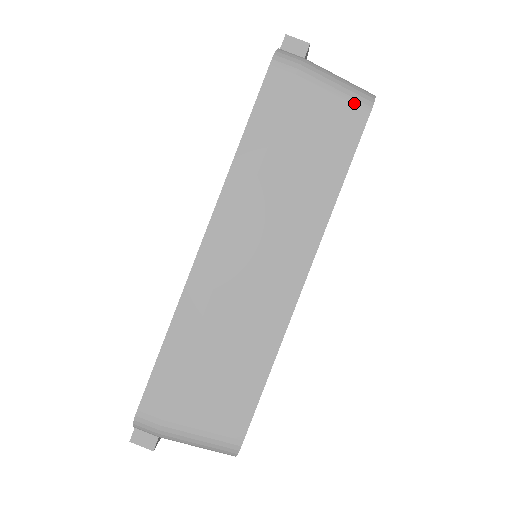
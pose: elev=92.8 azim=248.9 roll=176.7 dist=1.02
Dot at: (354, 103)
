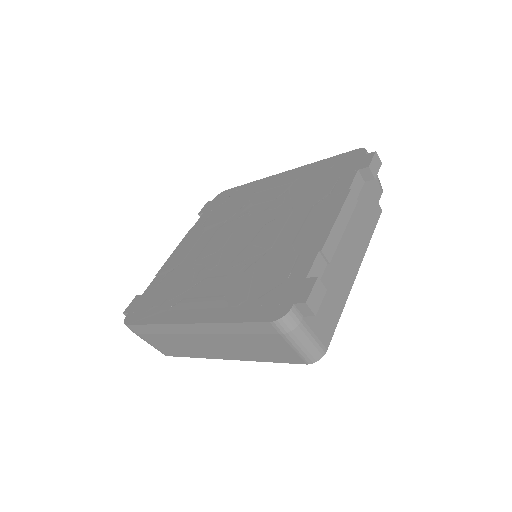
Dot at: (301, 358)
